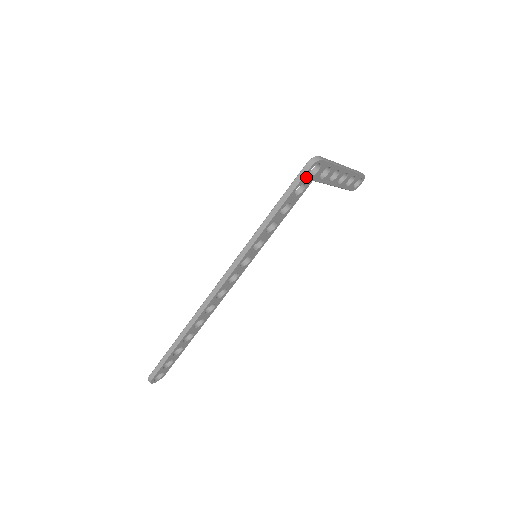
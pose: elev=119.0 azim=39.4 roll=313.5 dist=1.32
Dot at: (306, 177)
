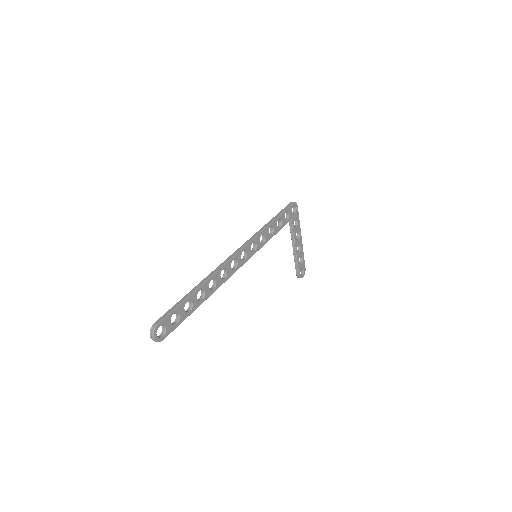
Dot at: (291, 209)
